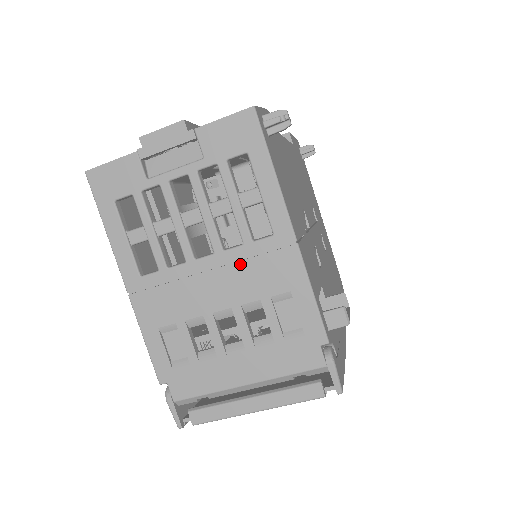
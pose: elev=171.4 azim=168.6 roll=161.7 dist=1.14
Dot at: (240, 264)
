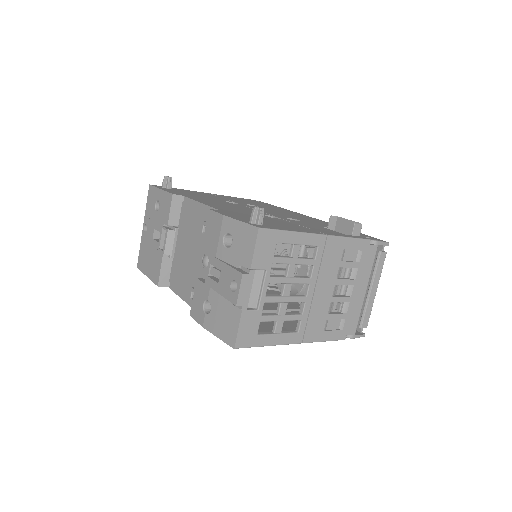
Dot at: (321, 271)
